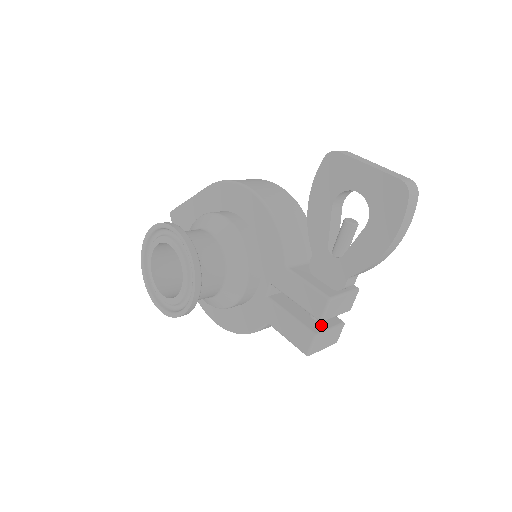
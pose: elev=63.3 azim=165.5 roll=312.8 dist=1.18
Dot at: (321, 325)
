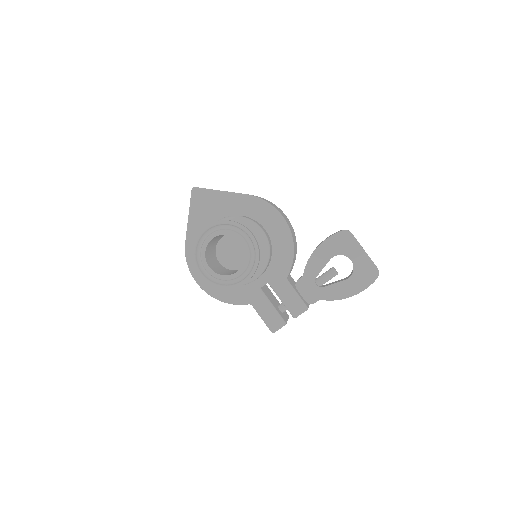
Dot at: (285, 317)
